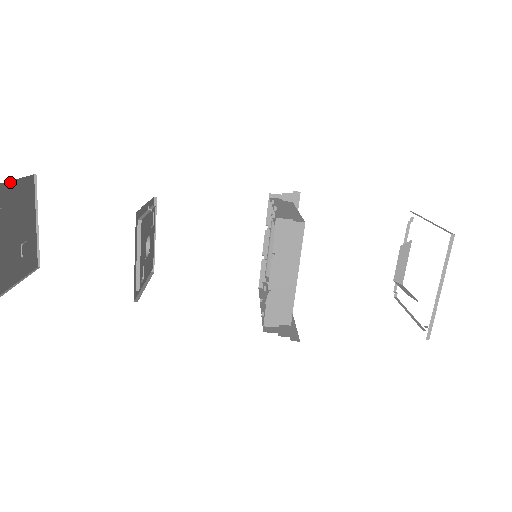
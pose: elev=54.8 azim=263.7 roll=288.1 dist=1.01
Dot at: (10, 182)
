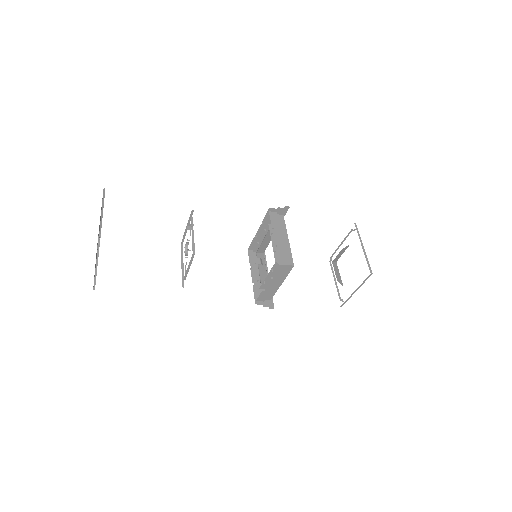
Dot at: (100, 216)
